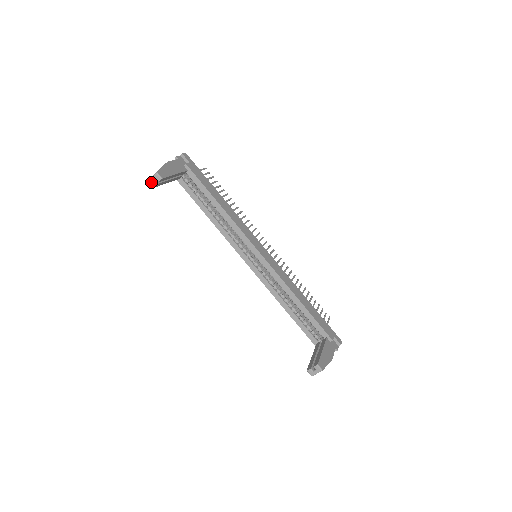
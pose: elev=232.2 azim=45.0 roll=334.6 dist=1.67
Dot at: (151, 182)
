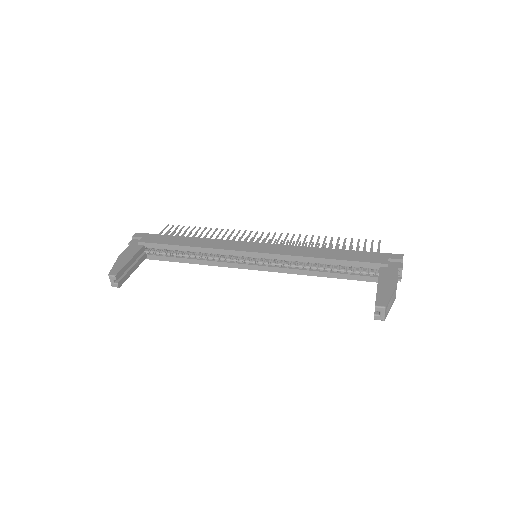
Dot at: (113, 285)
